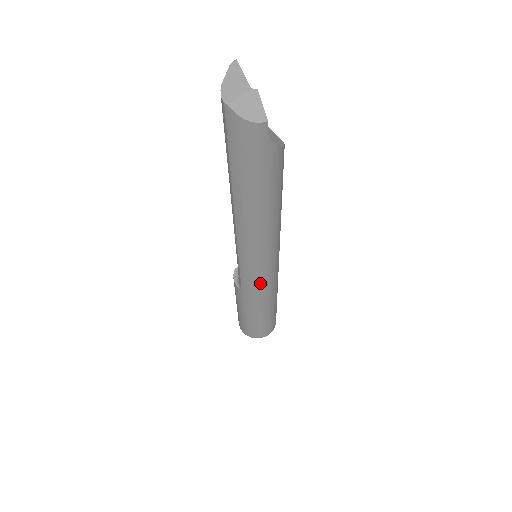
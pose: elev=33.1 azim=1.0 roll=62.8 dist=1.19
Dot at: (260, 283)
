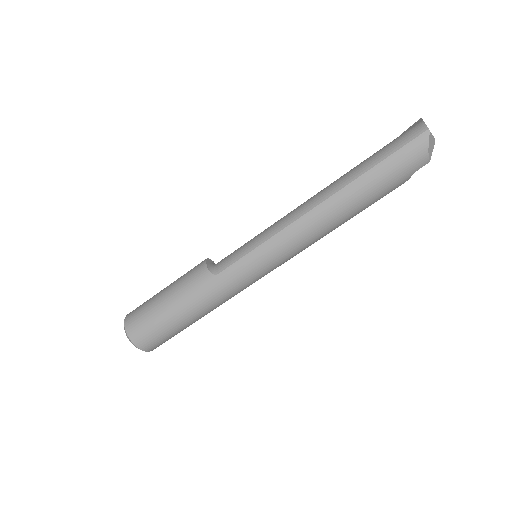
Dot at: (244, 280)
